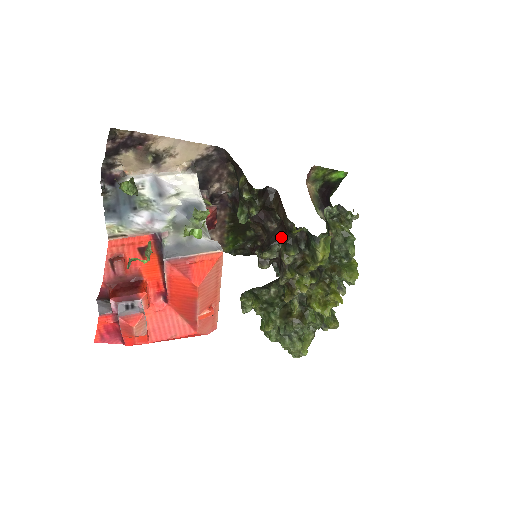
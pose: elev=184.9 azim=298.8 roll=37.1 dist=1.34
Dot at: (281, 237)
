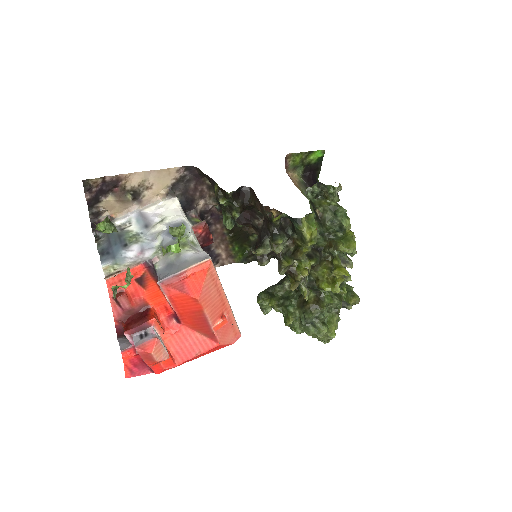
Dot at: (268, 230)
